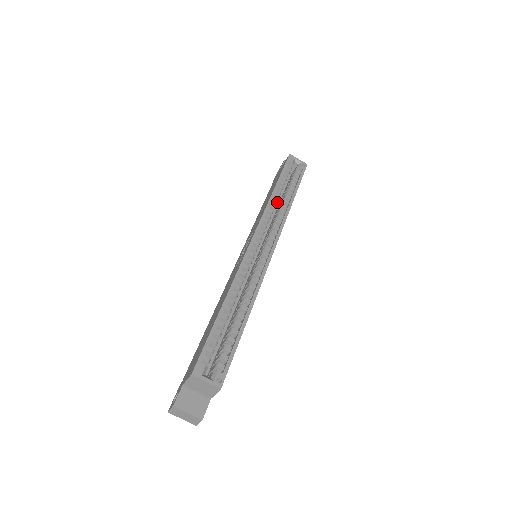
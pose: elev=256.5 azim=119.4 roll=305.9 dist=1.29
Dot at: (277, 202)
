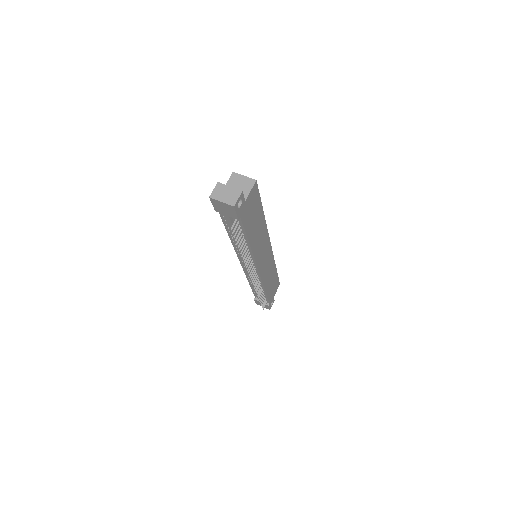
Dot at: occluded
